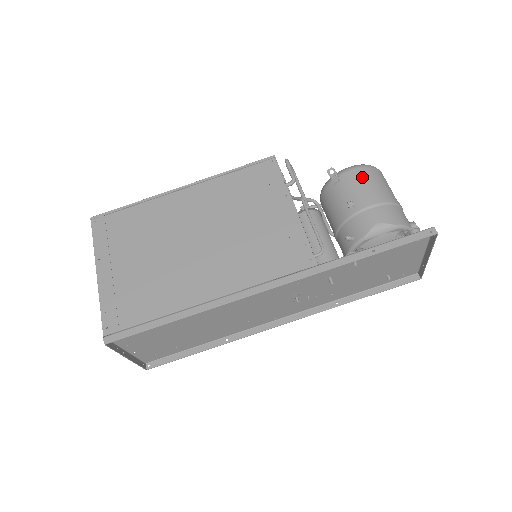
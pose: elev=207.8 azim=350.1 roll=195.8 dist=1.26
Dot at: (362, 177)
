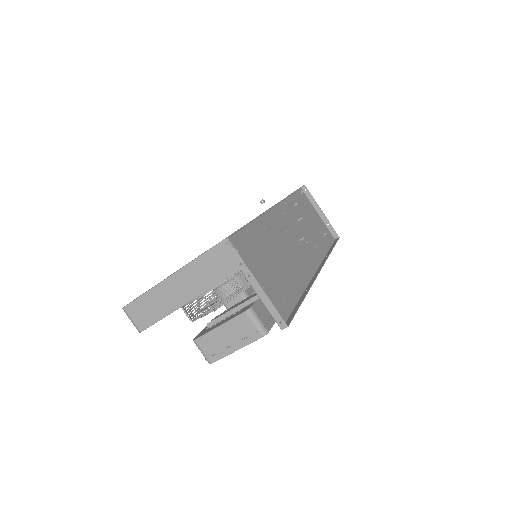
Dot at: occluded
